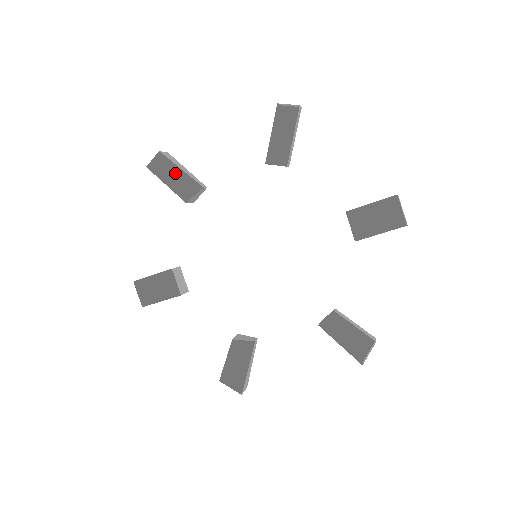
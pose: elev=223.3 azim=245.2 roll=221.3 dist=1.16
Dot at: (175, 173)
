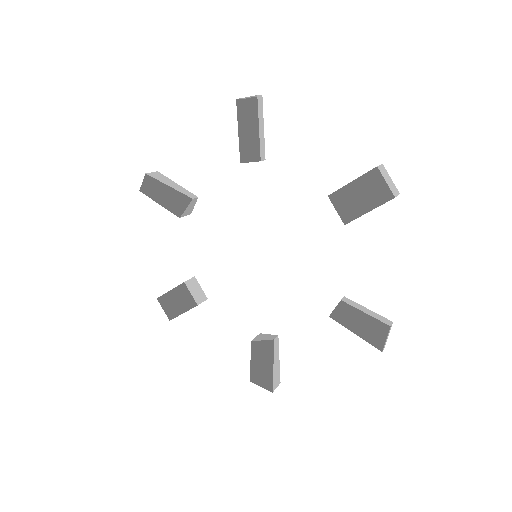
Dot at: (168, 189)
